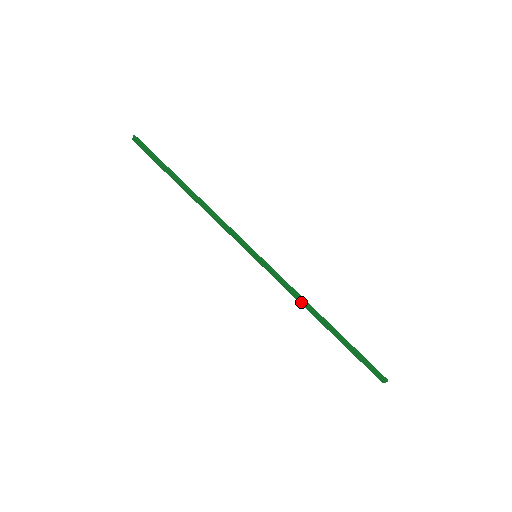
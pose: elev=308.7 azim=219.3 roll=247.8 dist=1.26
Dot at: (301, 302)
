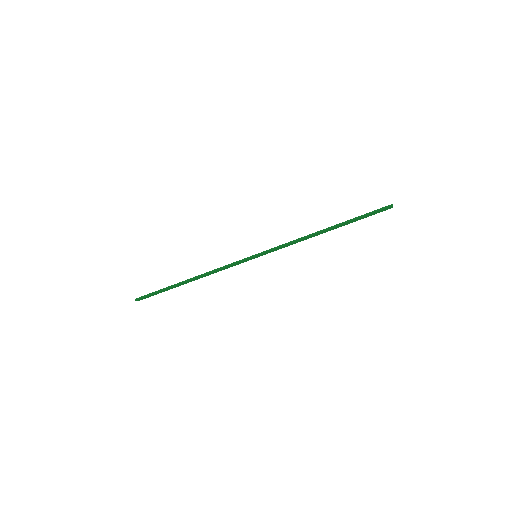
Dot at: occluded
